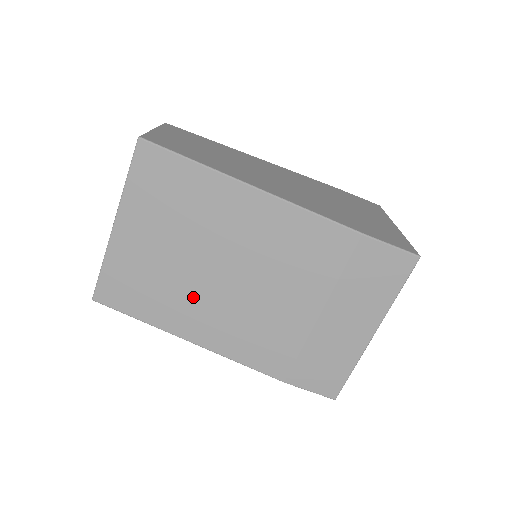
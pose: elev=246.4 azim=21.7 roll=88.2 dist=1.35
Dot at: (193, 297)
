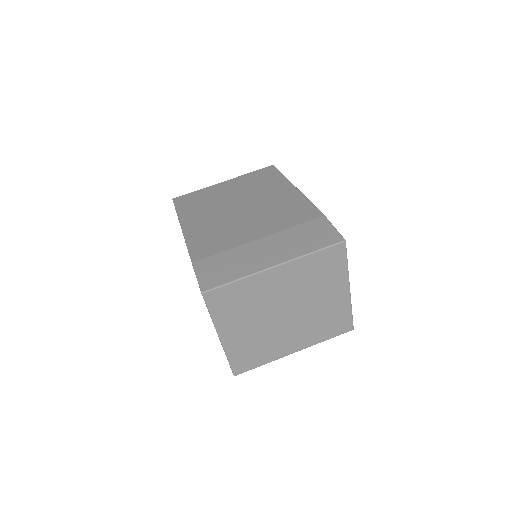
Dot at: (213, 211)
